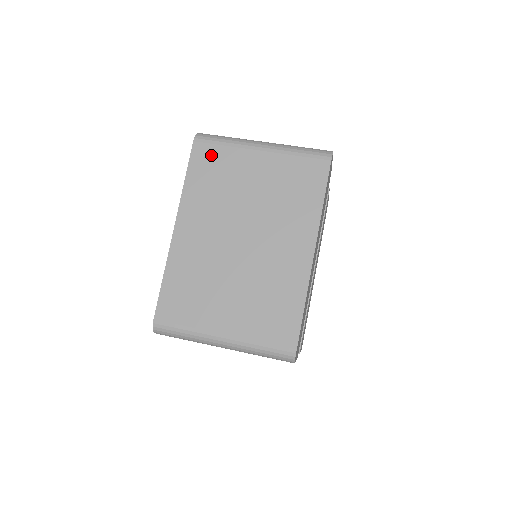
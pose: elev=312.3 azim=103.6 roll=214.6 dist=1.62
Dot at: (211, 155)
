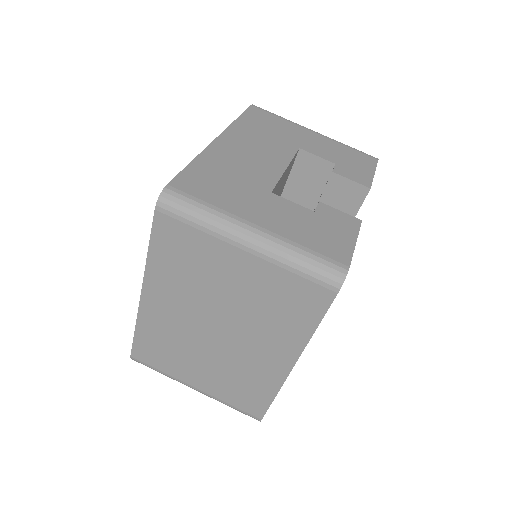
Dot at: (179, 234)
